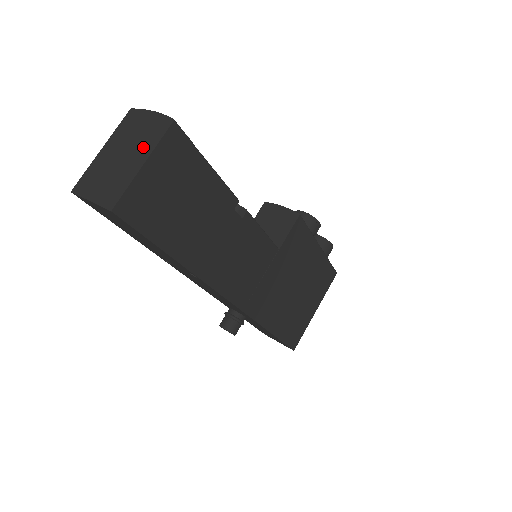
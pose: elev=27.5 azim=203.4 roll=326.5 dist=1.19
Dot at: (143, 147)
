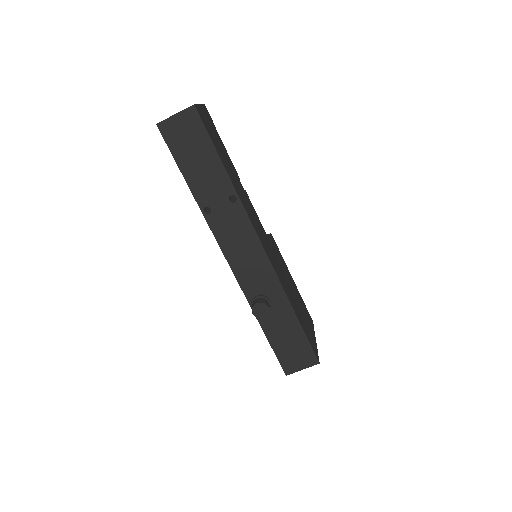
Dot at: occluded
